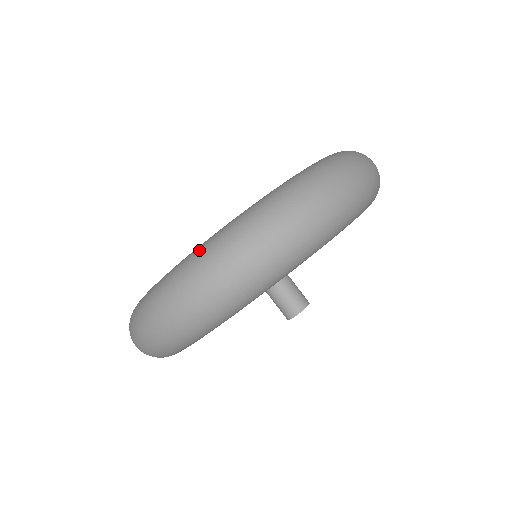
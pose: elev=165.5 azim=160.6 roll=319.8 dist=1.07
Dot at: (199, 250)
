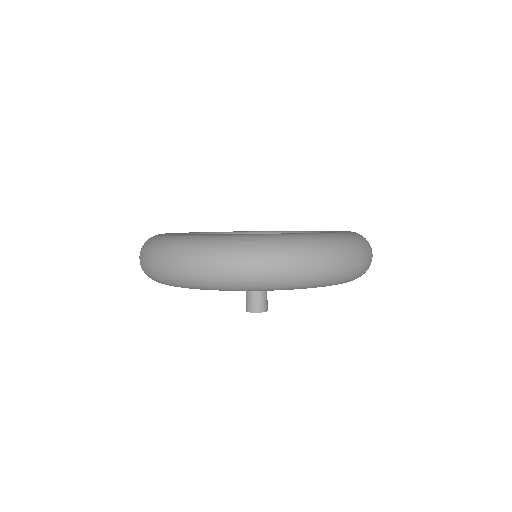
Dot at: (153, 237)
